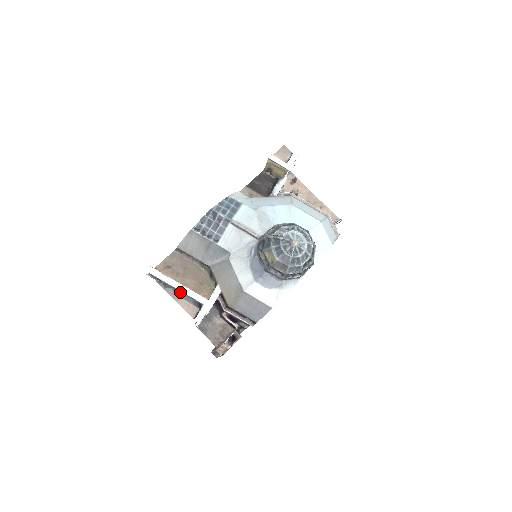
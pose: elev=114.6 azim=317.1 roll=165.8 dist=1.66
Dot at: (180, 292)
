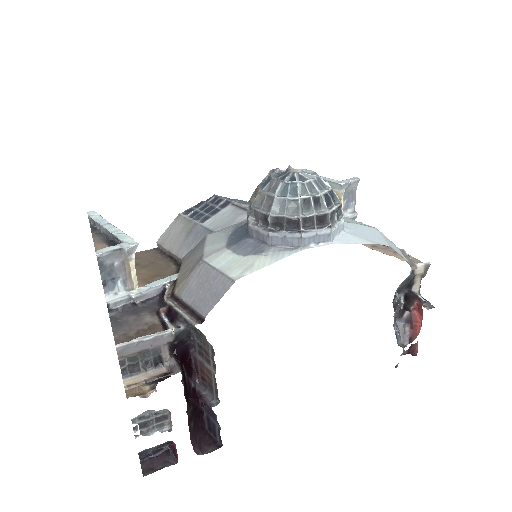
Dot at: (108, 238)
